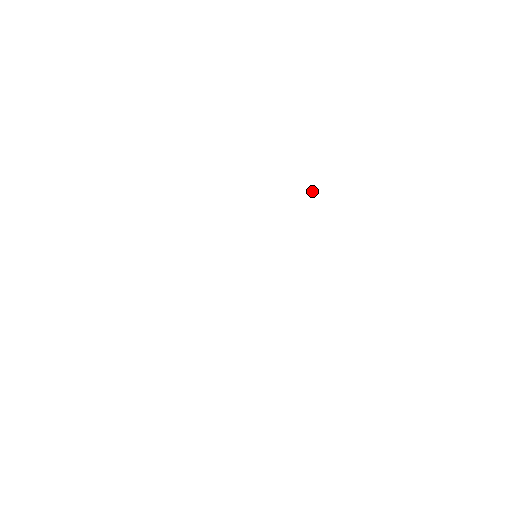
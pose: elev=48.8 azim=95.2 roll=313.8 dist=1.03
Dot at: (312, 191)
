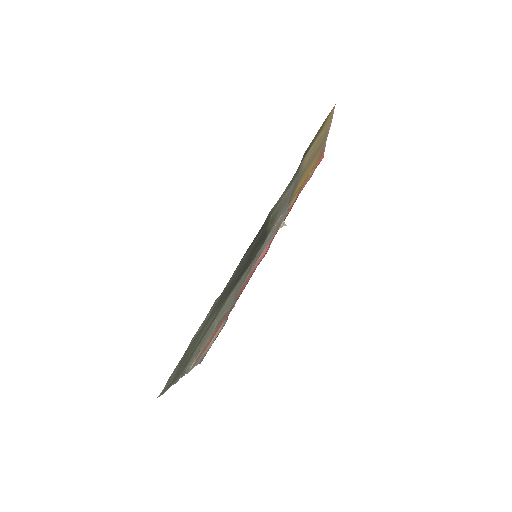
Dot at: (284, 225)
